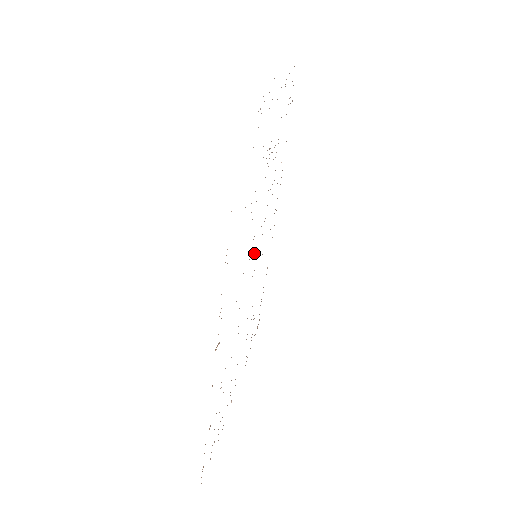
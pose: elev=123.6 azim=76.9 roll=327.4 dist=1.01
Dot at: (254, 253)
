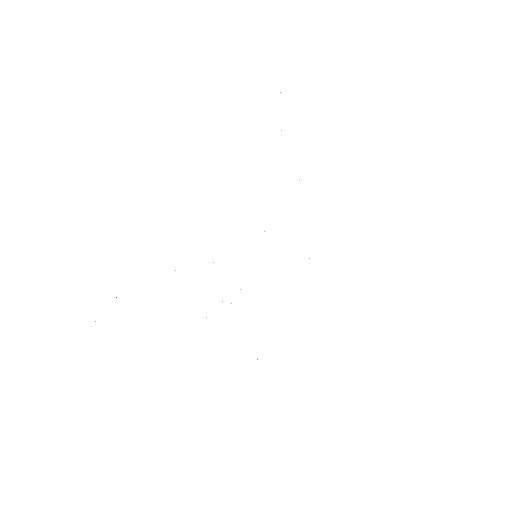
Dot at: occluded
